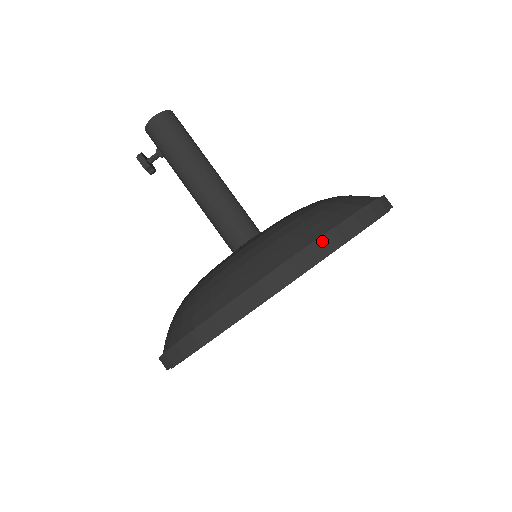
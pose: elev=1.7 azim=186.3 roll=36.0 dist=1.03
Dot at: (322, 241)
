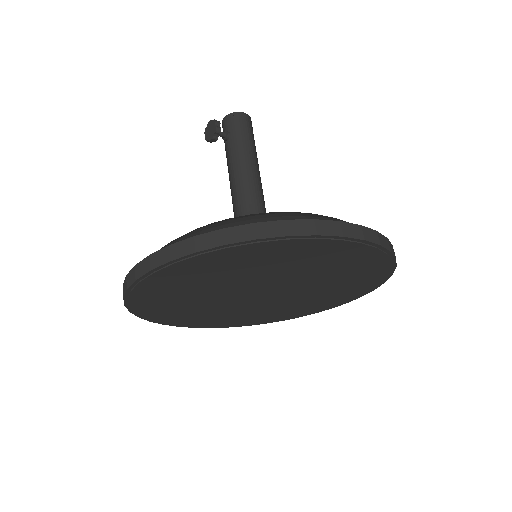
Dot at: (390, 244)
